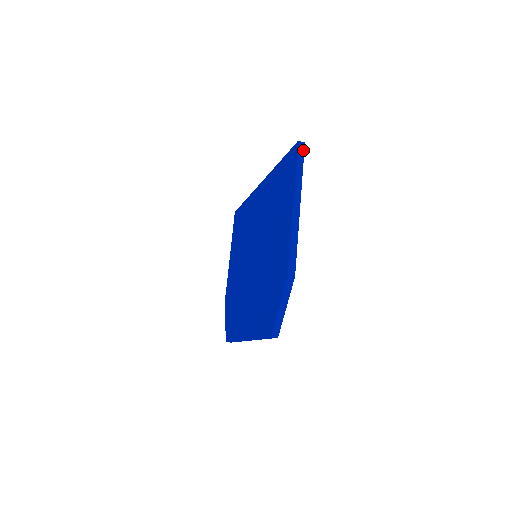
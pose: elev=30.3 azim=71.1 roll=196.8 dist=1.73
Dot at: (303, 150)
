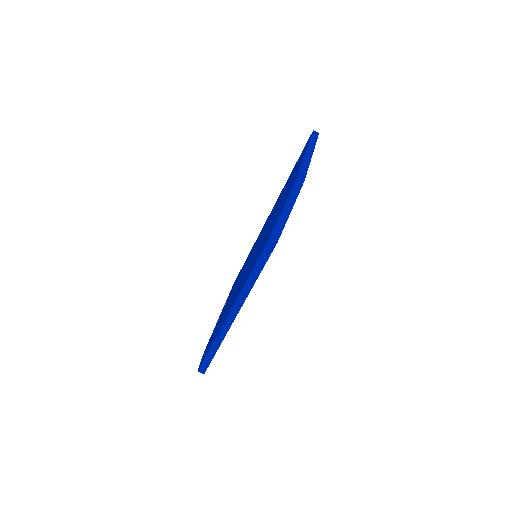
Dot at: (317, 135)
